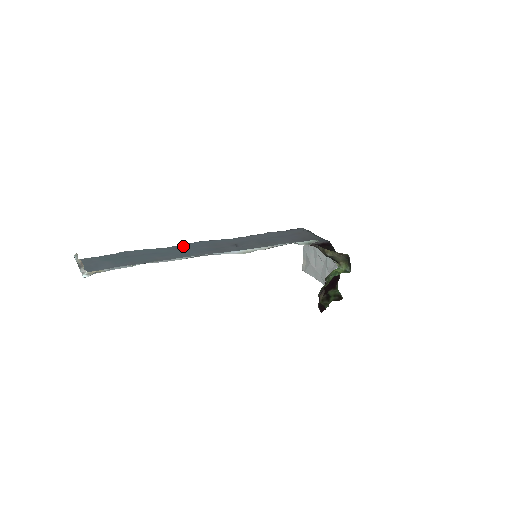
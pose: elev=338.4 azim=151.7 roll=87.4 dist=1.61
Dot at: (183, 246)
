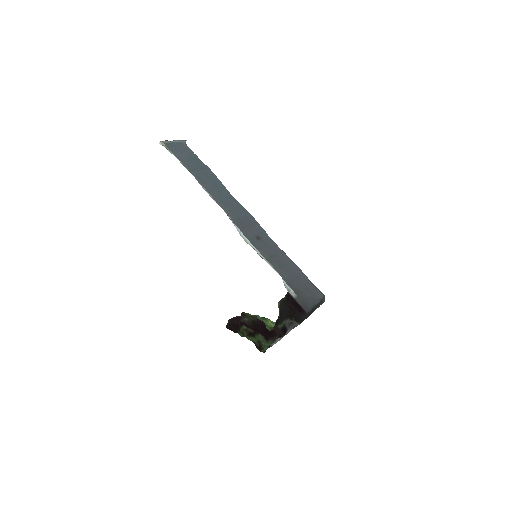
Dot at: (237, 203)
